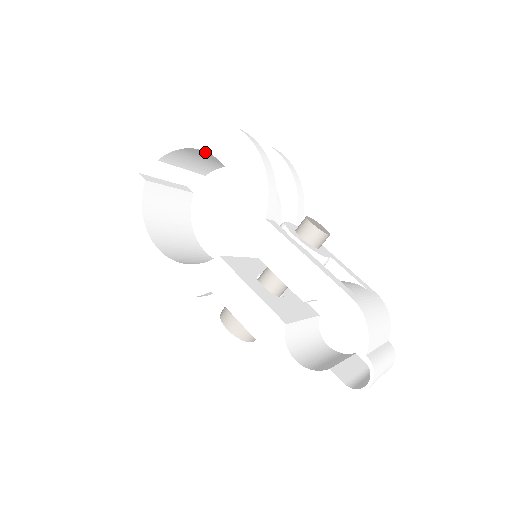
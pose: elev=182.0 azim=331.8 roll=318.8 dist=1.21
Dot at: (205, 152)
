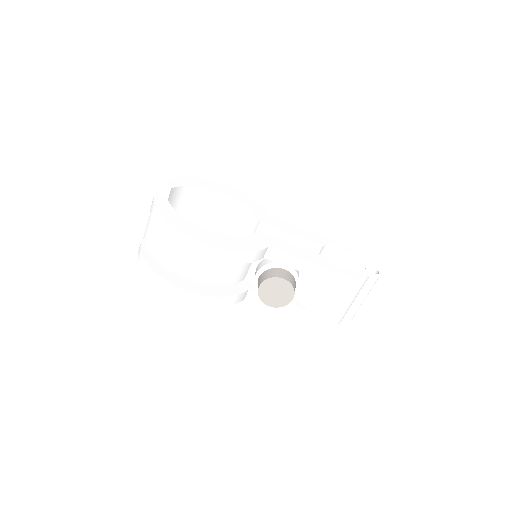
Dot at: (198, 196)
